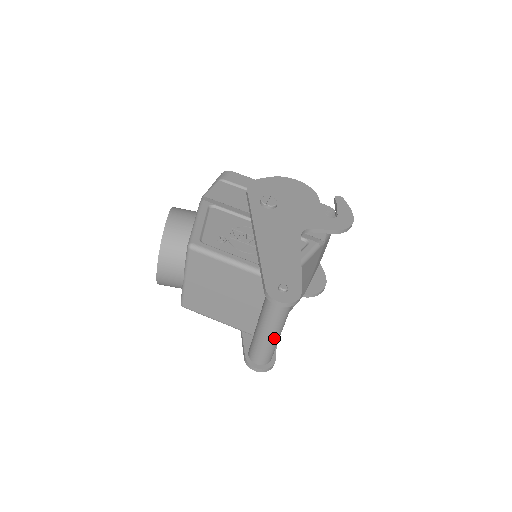
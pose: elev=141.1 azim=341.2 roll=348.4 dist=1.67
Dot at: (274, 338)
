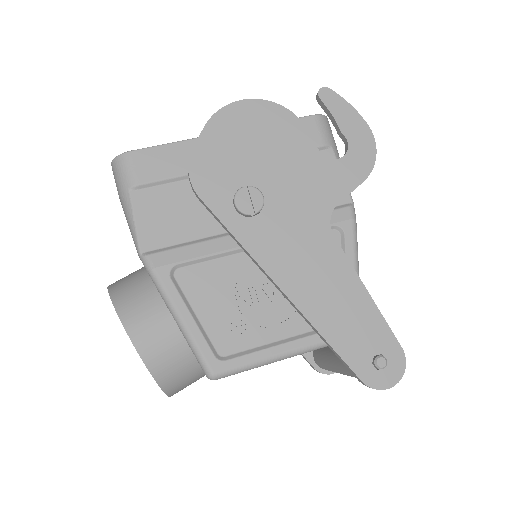
Dot at: occluded
